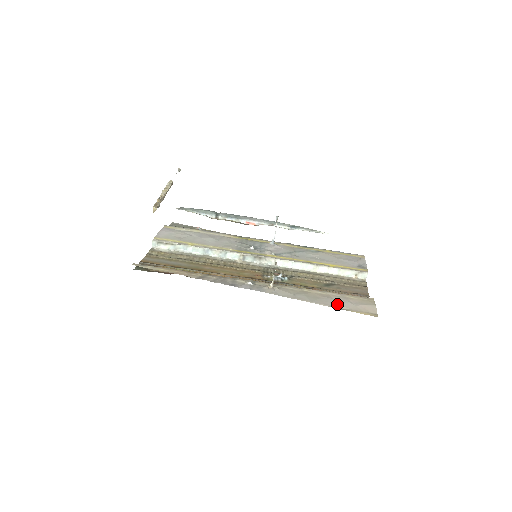
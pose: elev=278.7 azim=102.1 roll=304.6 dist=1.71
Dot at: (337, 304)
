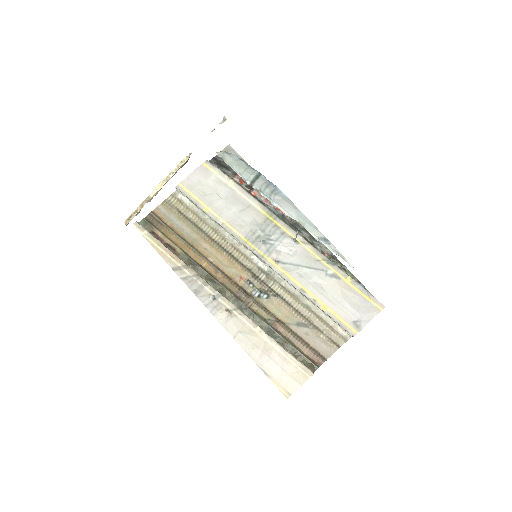
Dot at: (266, 364)
